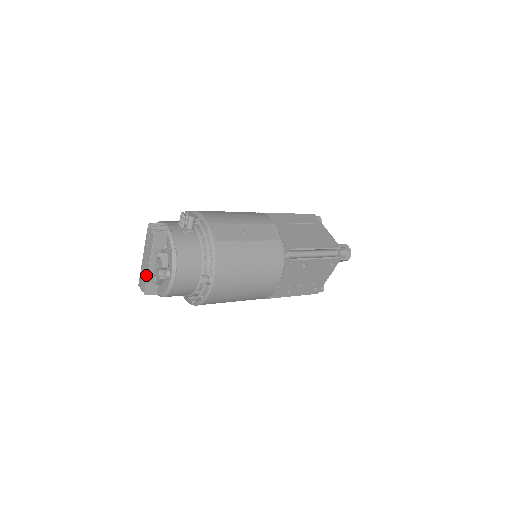
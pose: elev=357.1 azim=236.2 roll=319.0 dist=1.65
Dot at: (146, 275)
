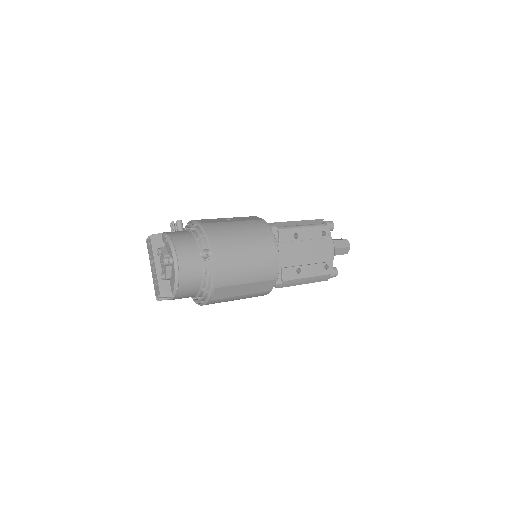
Dot at: (156, 278)
